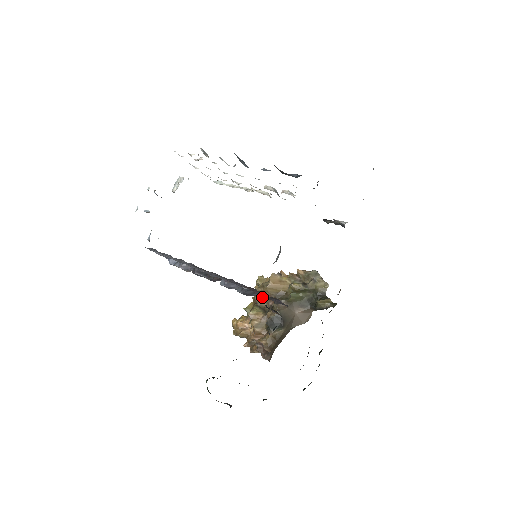
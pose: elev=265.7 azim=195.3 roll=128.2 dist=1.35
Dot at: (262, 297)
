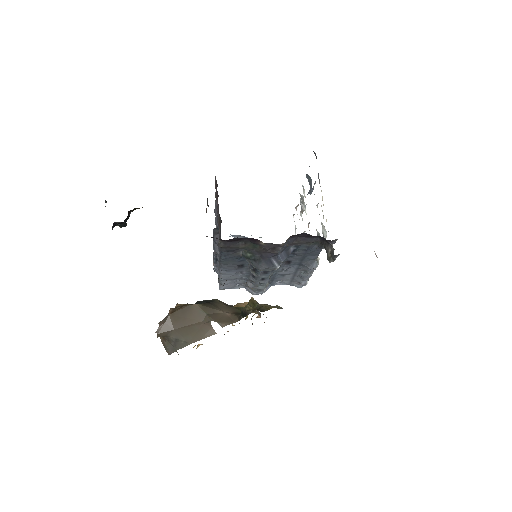
Dot at: occluded
